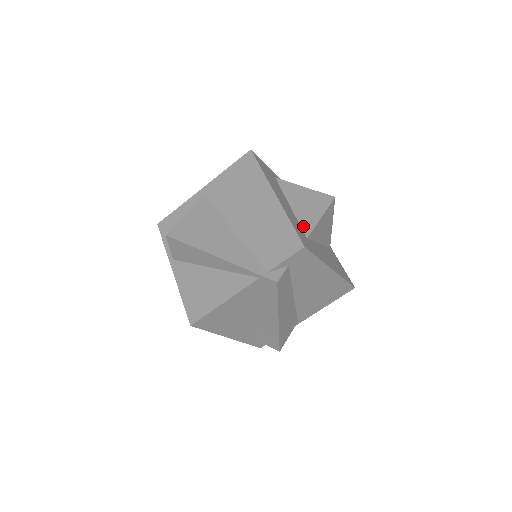
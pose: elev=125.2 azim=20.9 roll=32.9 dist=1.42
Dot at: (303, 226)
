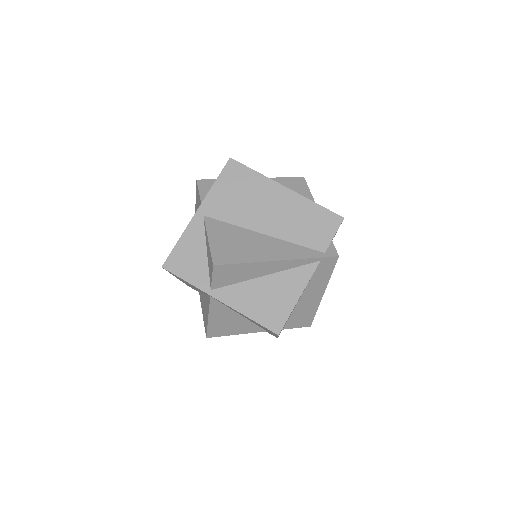
Dot at: occluded
